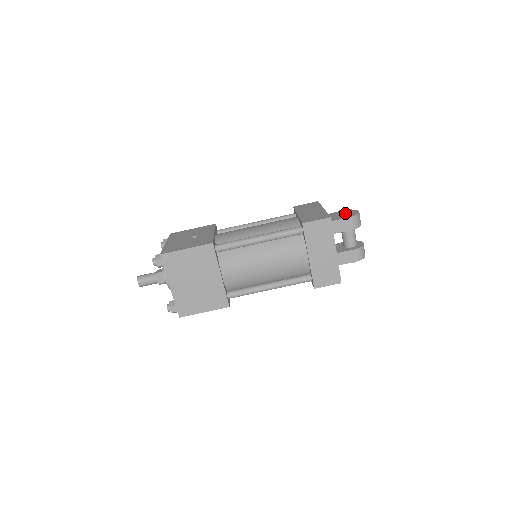
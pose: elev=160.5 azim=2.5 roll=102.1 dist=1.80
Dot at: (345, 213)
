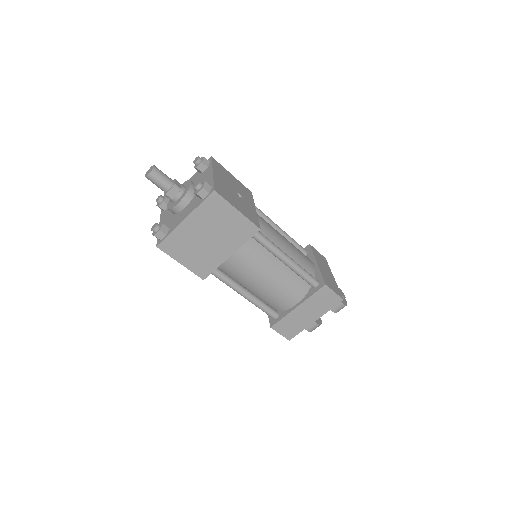
Dot at: (342, 296)
